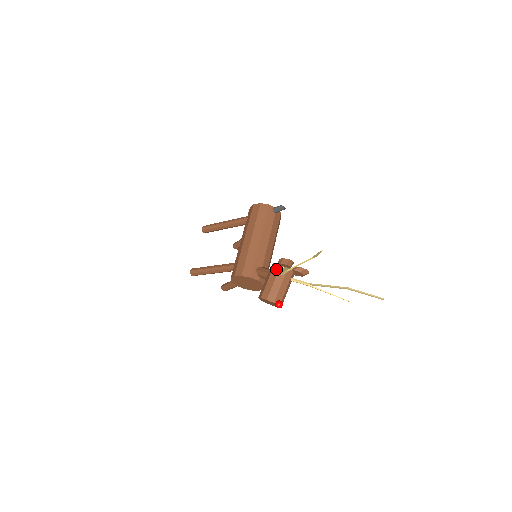
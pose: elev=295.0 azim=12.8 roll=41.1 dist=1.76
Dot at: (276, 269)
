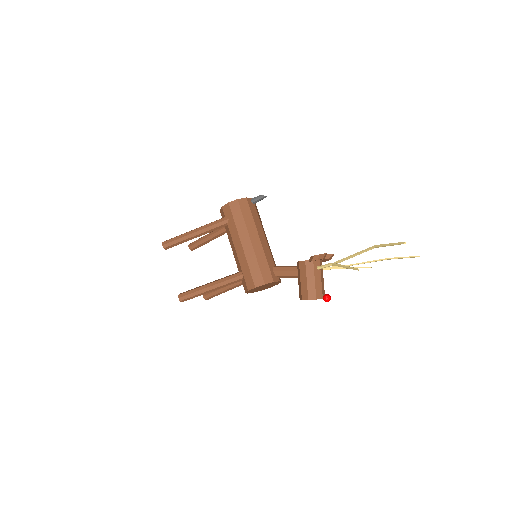
Dot at: (310, 266)
